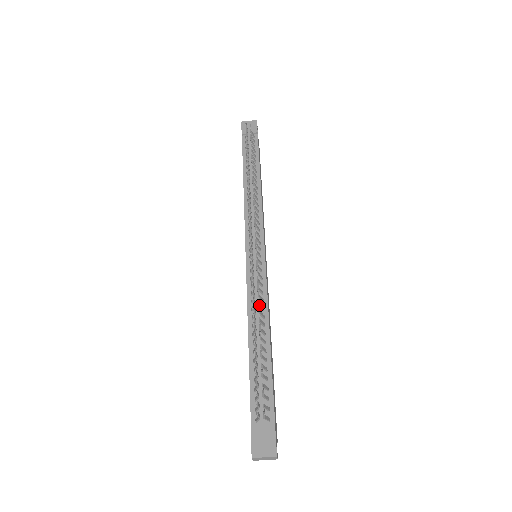
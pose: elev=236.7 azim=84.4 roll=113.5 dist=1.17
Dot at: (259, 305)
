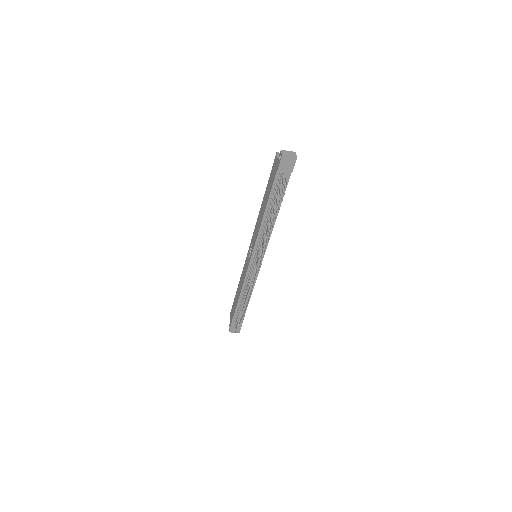
Dot at: occluded
